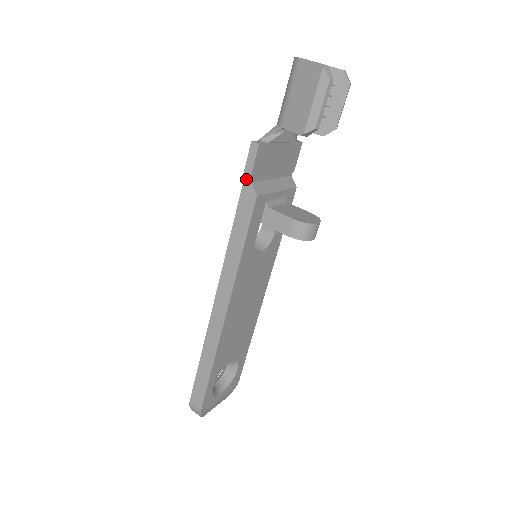
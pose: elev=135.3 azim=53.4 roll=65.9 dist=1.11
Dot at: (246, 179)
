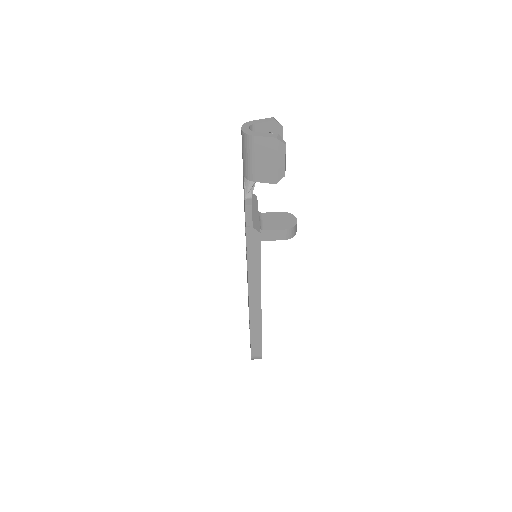
Dot at: (248, 227)
